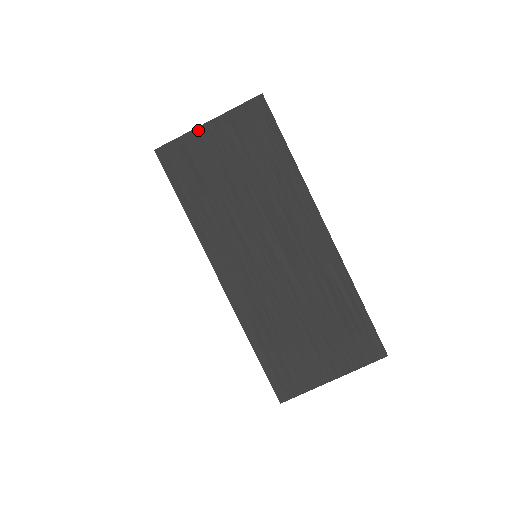
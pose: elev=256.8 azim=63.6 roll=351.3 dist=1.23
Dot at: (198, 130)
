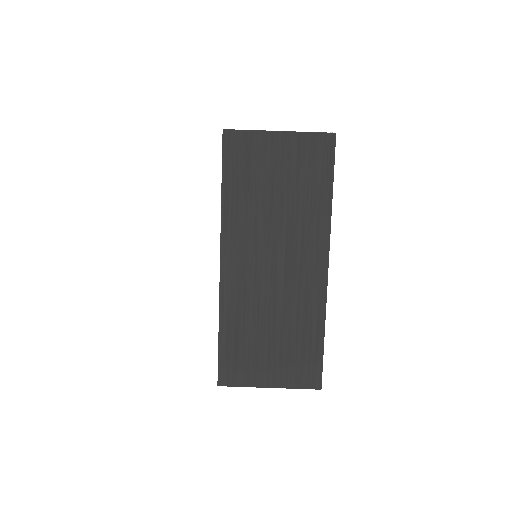
Dot at: (268, 133)
